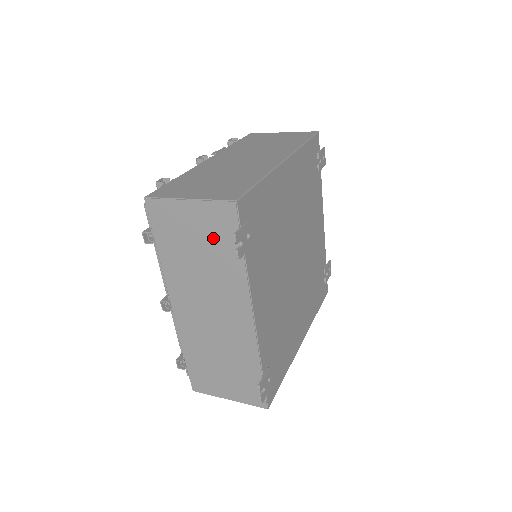
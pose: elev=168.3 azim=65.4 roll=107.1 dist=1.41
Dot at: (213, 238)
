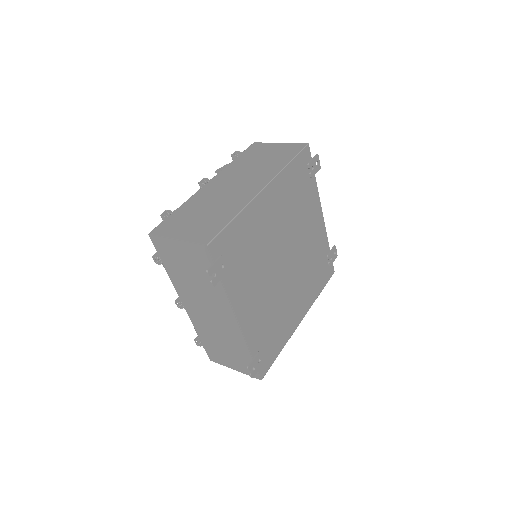
Dot at: (198, 266)
